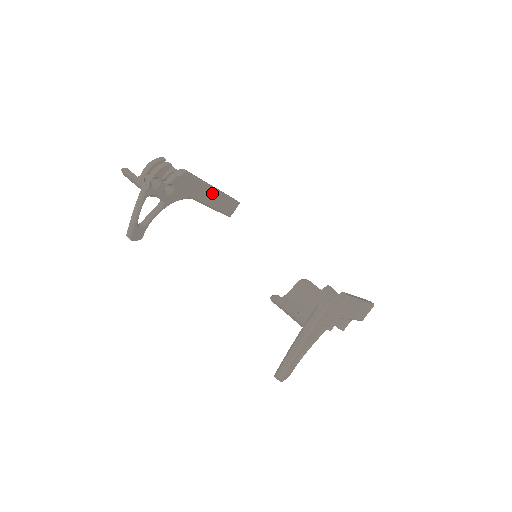
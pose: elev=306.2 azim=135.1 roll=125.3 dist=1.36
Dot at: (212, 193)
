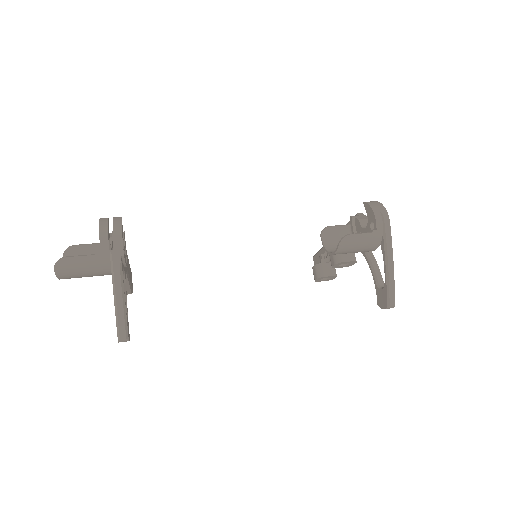
Dot at: occluded
